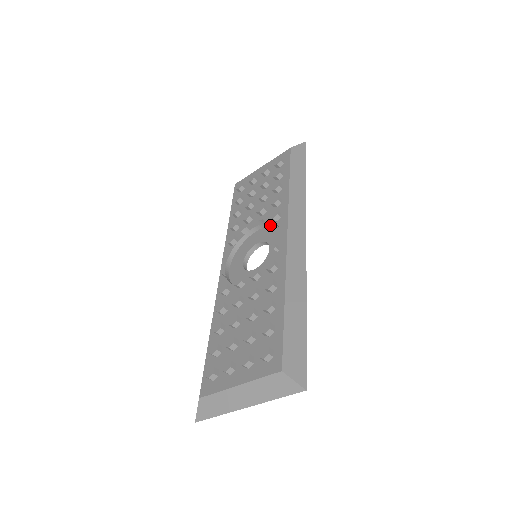
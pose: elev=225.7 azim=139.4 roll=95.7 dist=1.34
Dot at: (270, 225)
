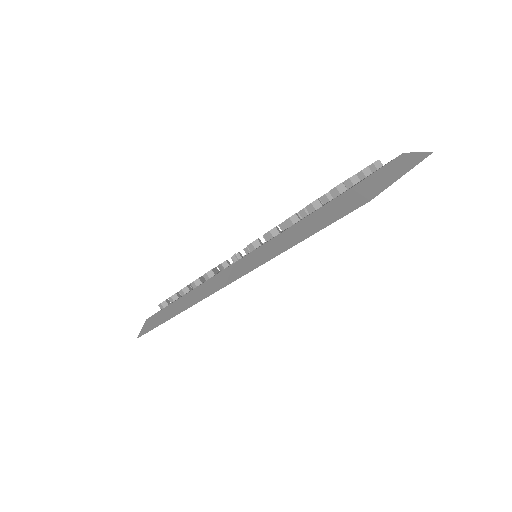
Dot at: occluded
